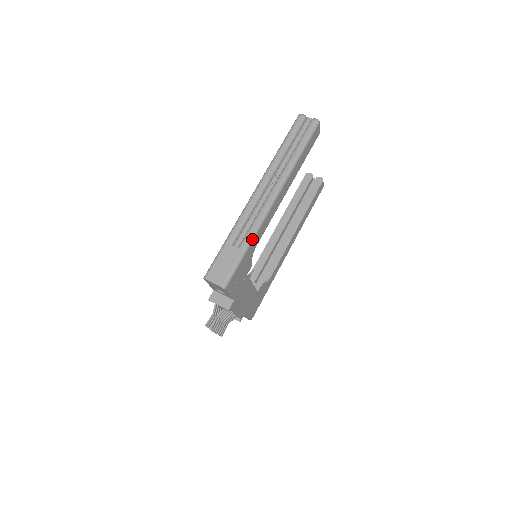
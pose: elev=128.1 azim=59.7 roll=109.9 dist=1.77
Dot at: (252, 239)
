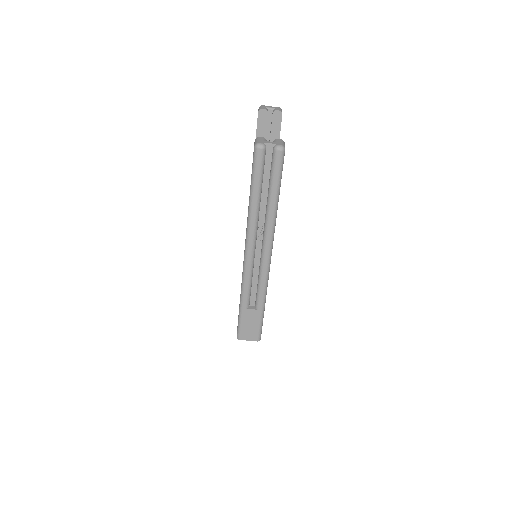
Dot at: (265, 297)
